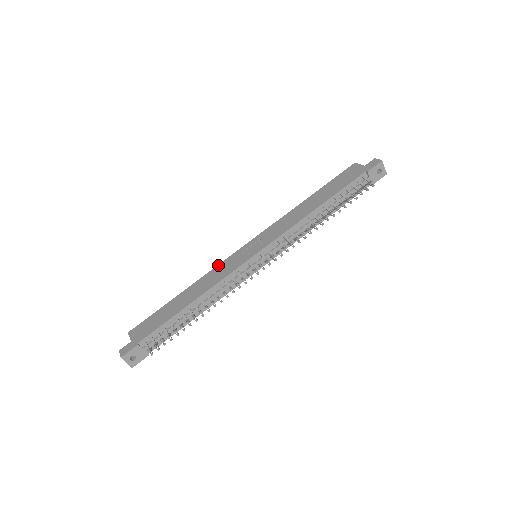
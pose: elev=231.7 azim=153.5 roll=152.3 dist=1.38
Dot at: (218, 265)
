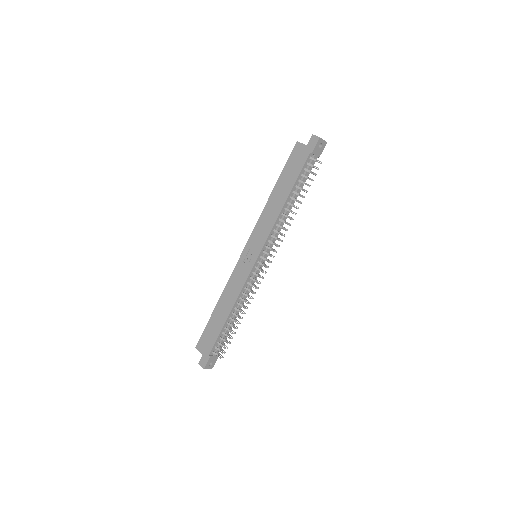
Dot at: (231, 274)
